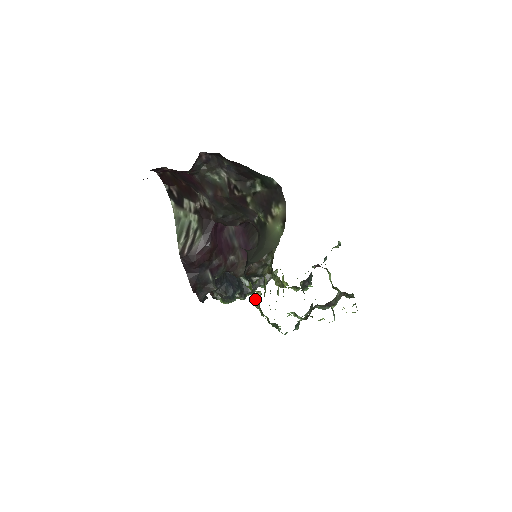
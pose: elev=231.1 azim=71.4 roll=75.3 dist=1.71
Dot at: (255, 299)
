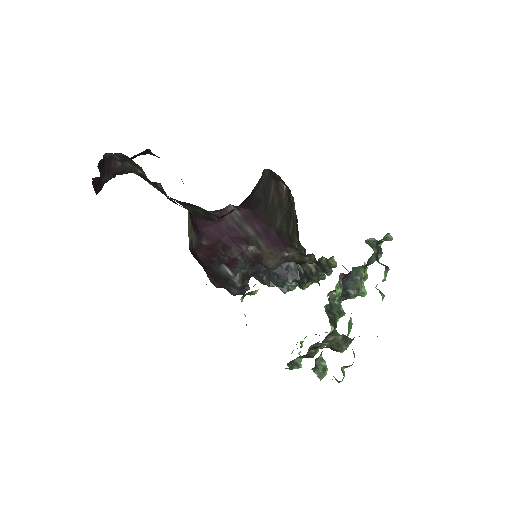
Dot at: occluded
